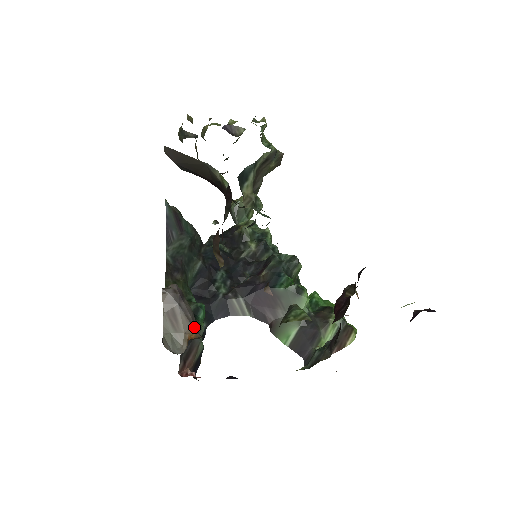
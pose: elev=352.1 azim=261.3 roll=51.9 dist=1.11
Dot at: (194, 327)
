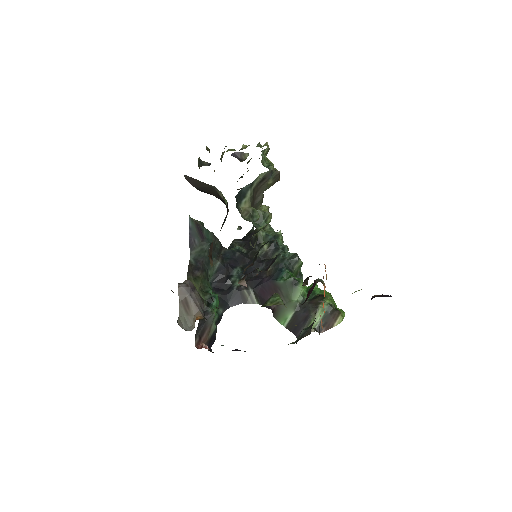
Dot at: (201, 311)
